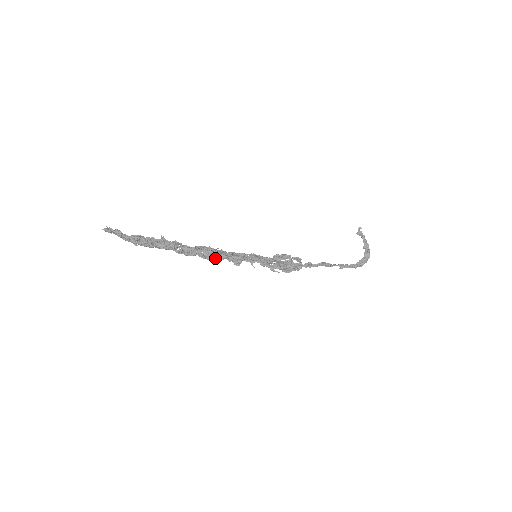
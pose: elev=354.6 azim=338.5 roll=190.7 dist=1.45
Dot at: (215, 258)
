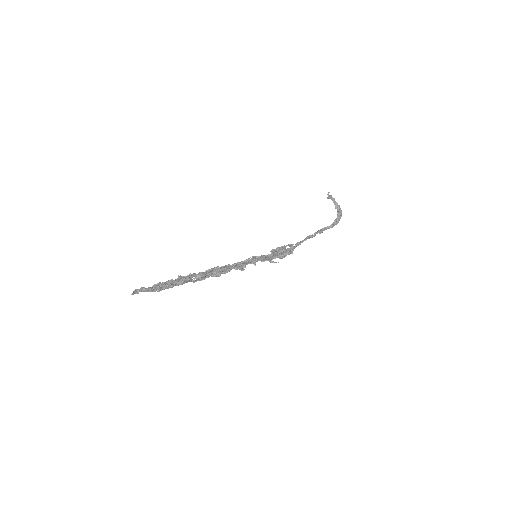
Dot at: (224, 272)
